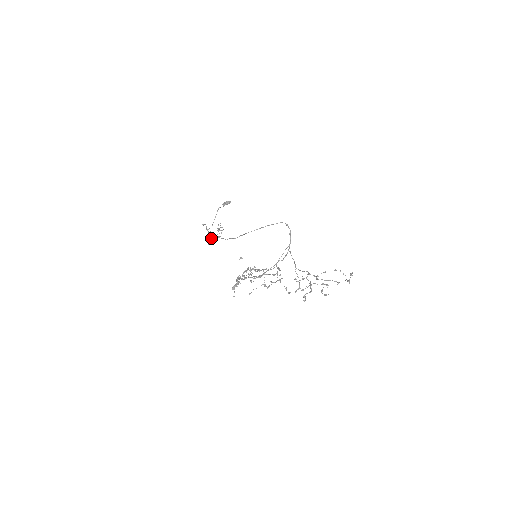
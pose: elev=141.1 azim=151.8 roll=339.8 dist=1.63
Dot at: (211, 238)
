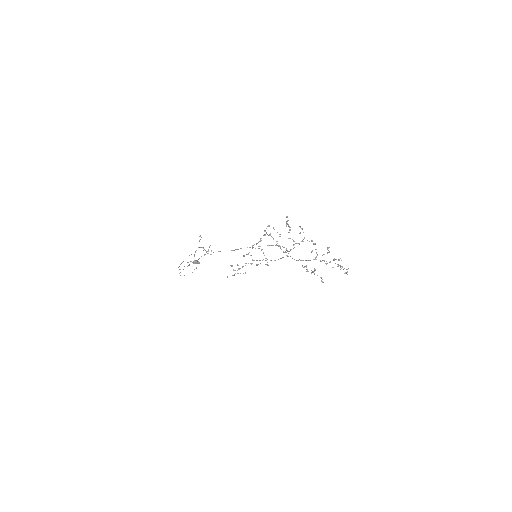
Dot at: (187, 266)
